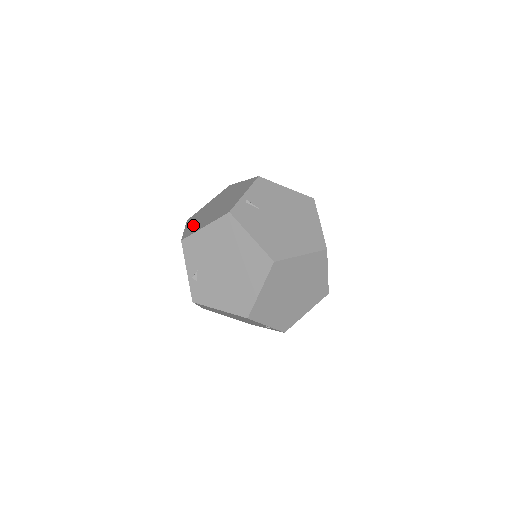
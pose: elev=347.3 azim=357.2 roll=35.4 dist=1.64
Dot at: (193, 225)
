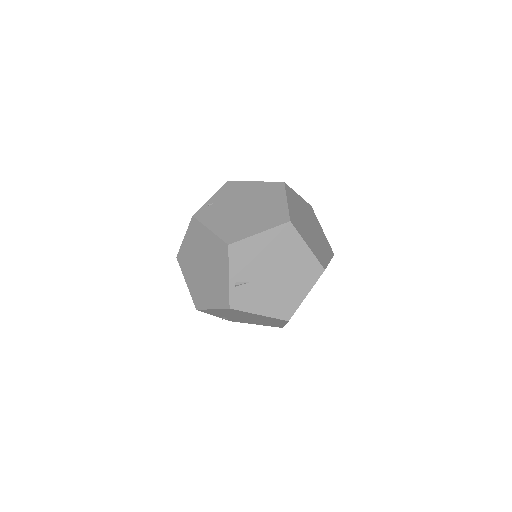
Dot at: (194, 287)
